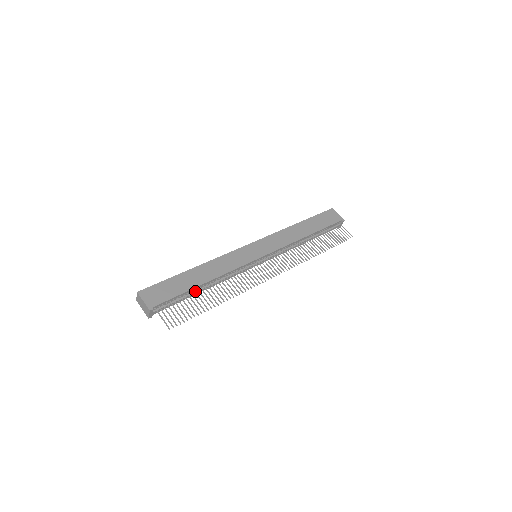
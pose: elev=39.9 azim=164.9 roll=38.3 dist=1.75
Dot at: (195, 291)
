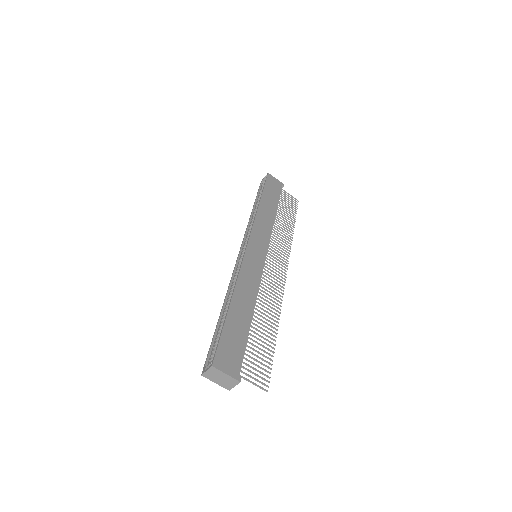
Dot at: occluded
